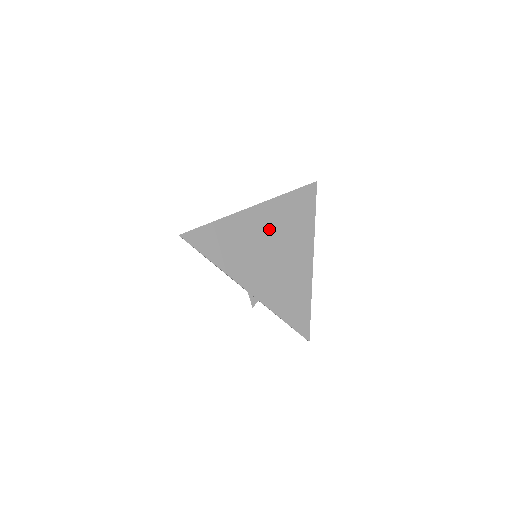
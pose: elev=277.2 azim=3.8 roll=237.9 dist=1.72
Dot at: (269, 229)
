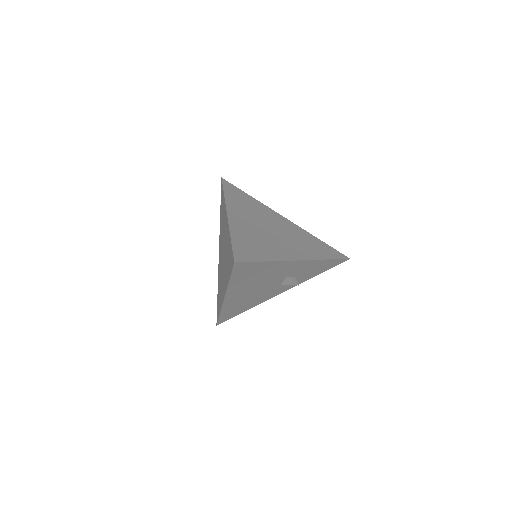
Dot at: (251, 220)
